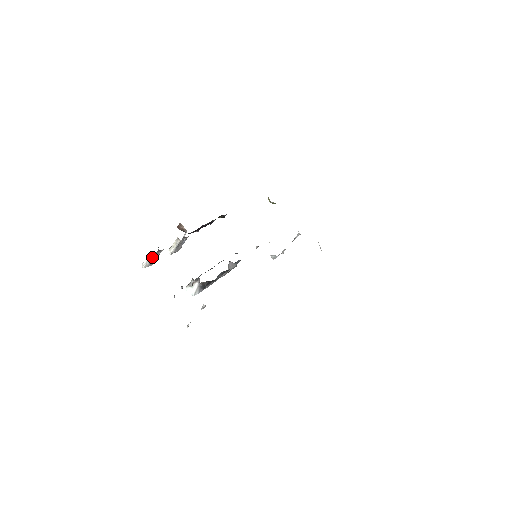
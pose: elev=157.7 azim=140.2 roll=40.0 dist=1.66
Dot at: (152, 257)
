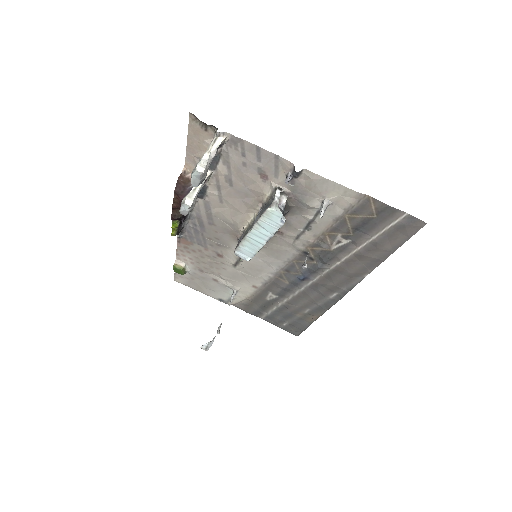
Dot at: (215, 150)
